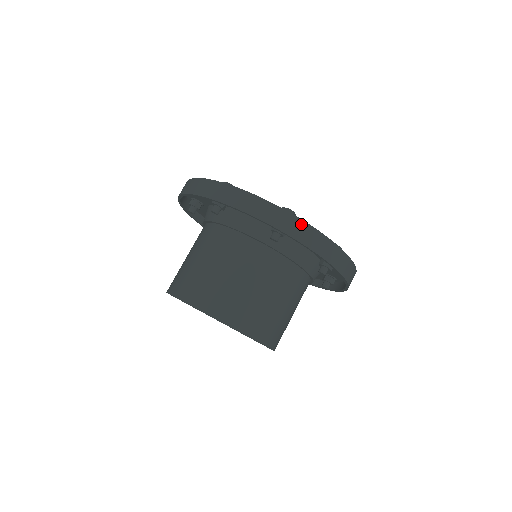
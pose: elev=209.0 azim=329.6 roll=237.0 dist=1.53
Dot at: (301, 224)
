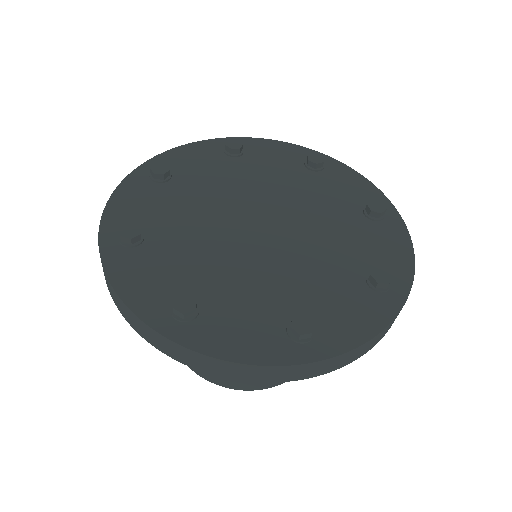
Dot at: (183, 350)
